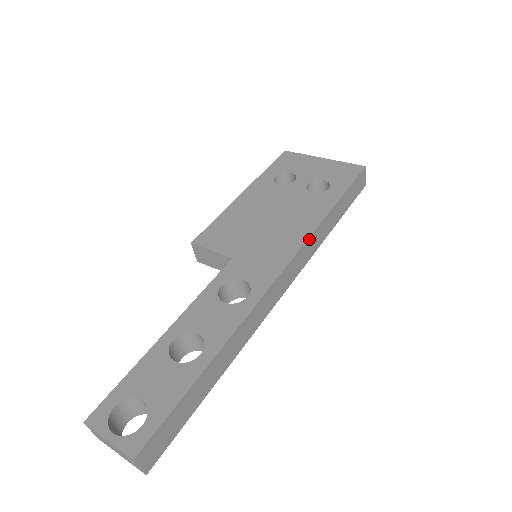
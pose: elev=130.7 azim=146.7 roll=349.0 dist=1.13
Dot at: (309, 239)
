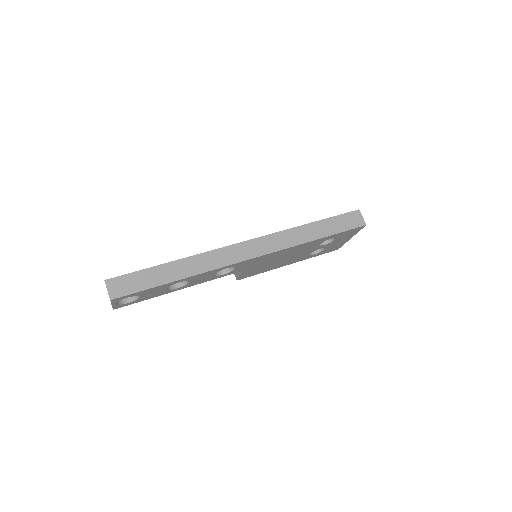
Dot at: (281, 232)
